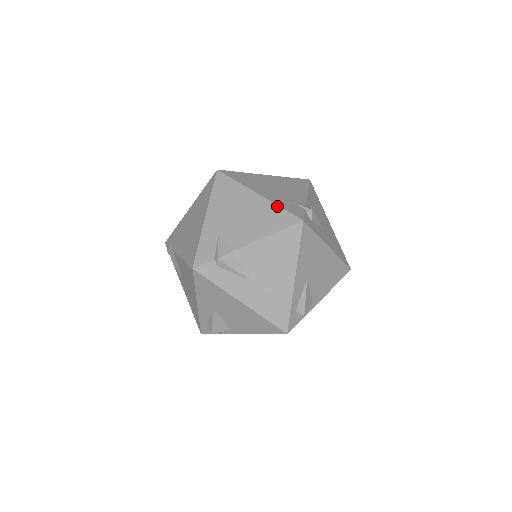
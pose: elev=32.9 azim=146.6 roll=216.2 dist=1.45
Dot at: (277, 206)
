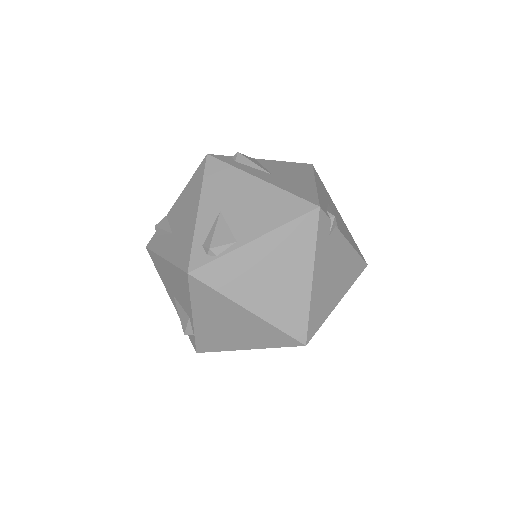
Dot at: occluded
